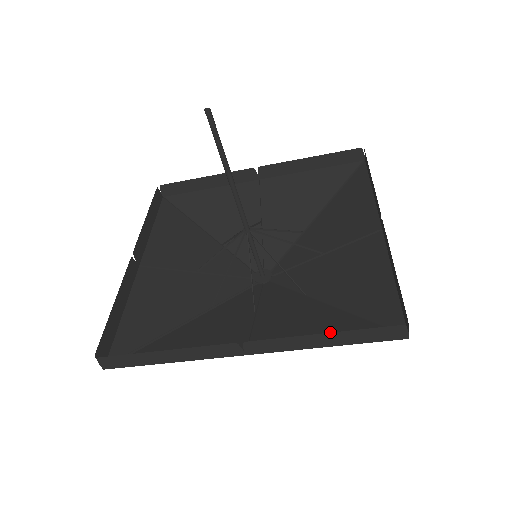
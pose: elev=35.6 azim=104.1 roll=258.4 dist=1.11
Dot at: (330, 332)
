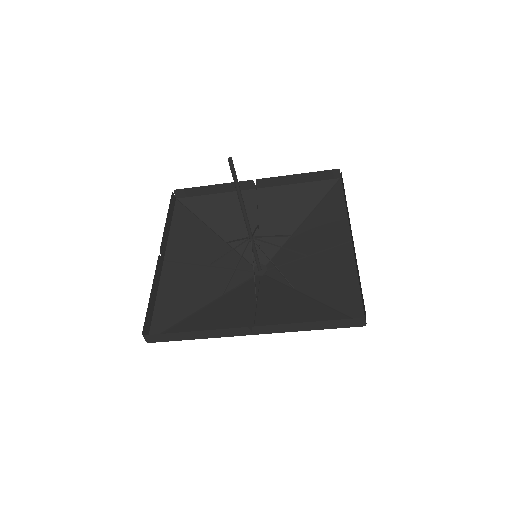
Dot at: (312, 319)
